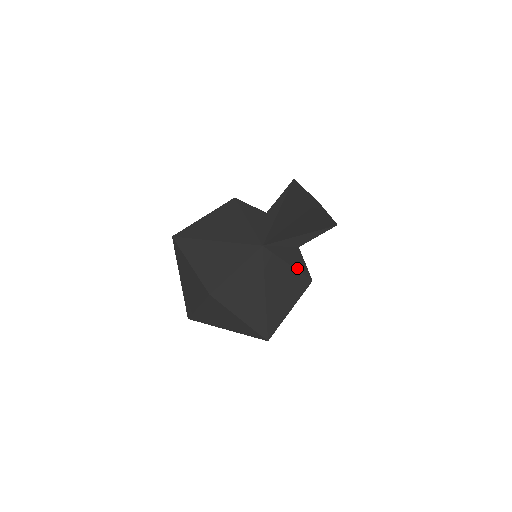
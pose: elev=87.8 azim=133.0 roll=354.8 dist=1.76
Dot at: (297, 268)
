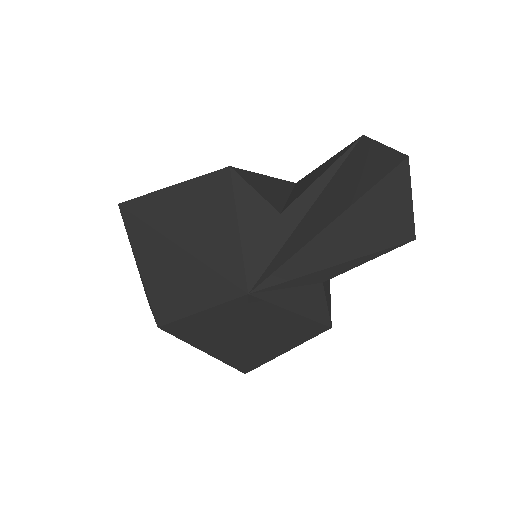
Dot at: (308, 315)
